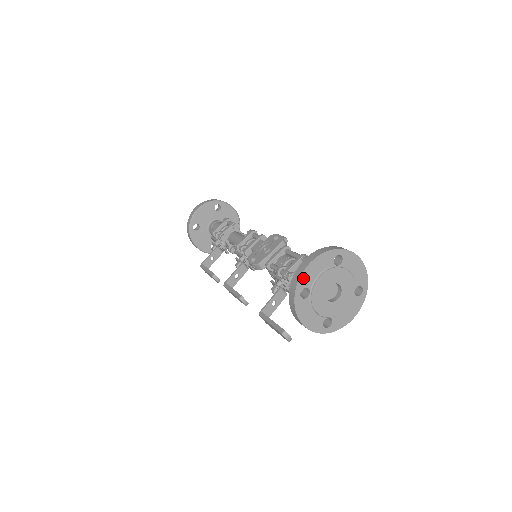
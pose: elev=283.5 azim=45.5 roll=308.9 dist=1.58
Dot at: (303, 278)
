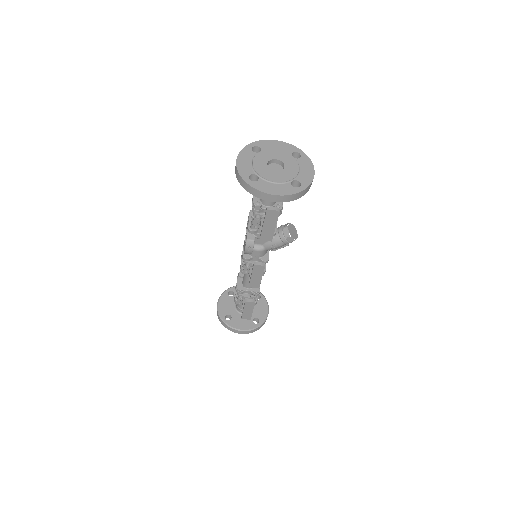
Dot at: (241, 171)
